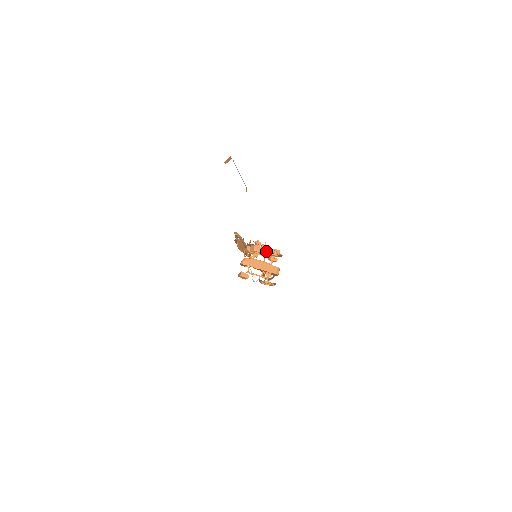
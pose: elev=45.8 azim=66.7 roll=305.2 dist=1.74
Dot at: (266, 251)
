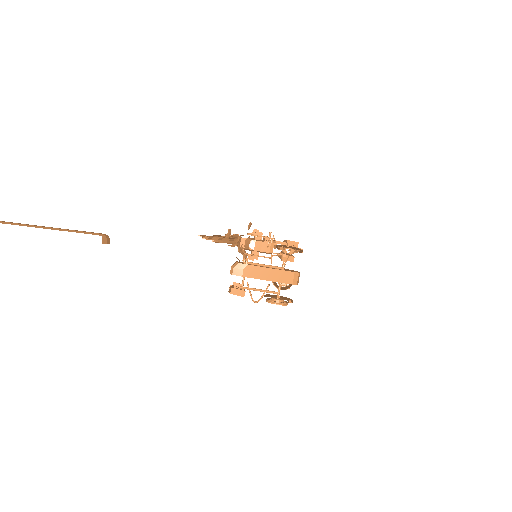
Dot at: (272, 248)
